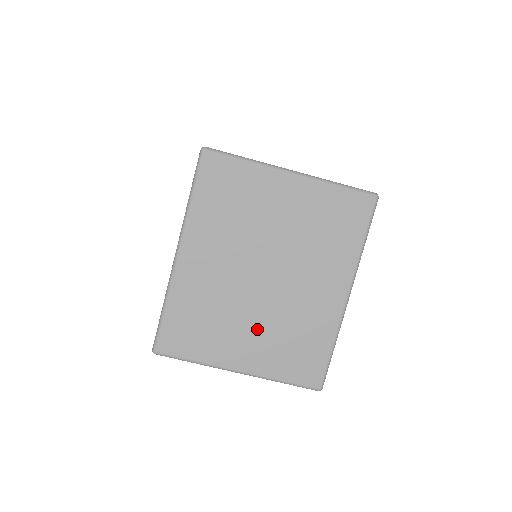
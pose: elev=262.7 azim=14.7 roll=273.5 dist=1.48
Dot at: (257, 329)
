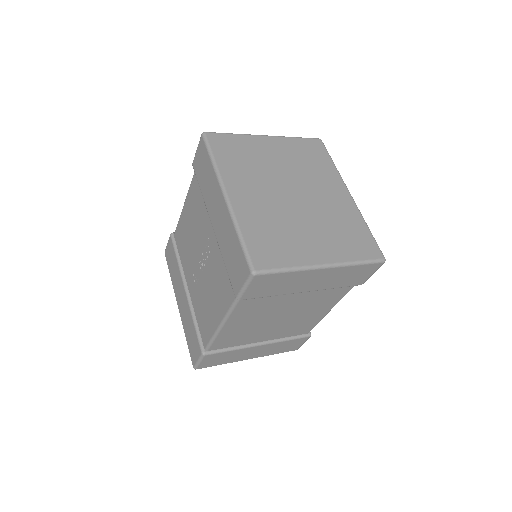
Dot at: (314, 230)
